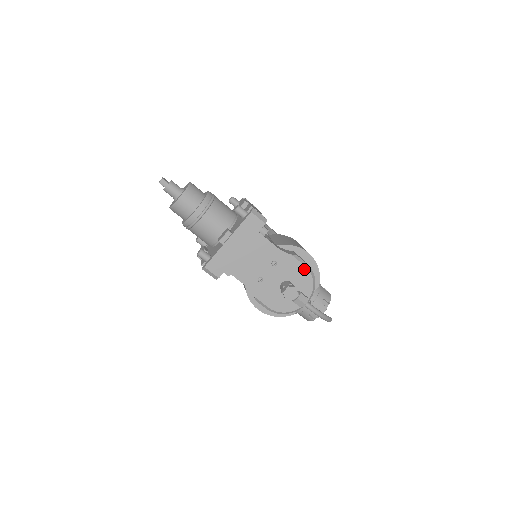
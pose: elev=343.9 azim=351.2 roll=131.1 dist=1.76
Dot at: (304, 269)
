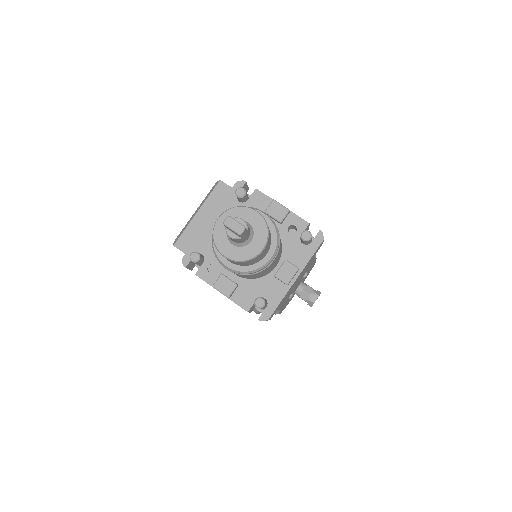
Dot at: occluded
